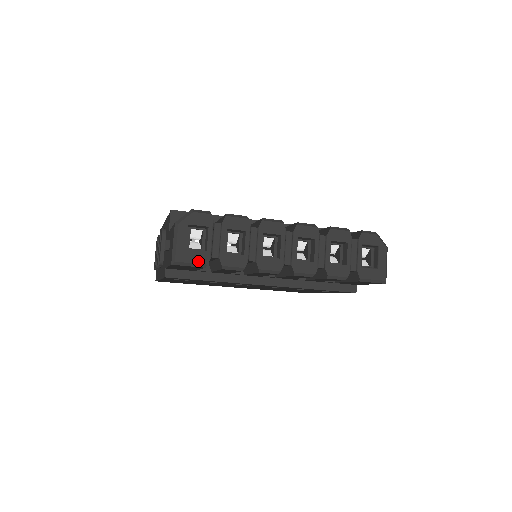
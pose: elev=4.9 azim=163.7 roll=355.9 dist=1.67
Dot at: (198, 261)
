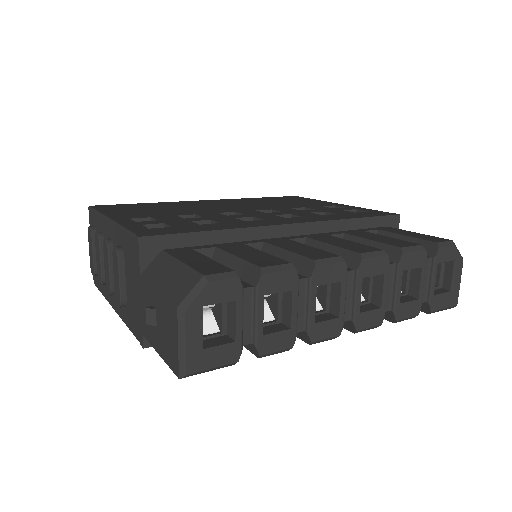
Dot at: (223, 361)
